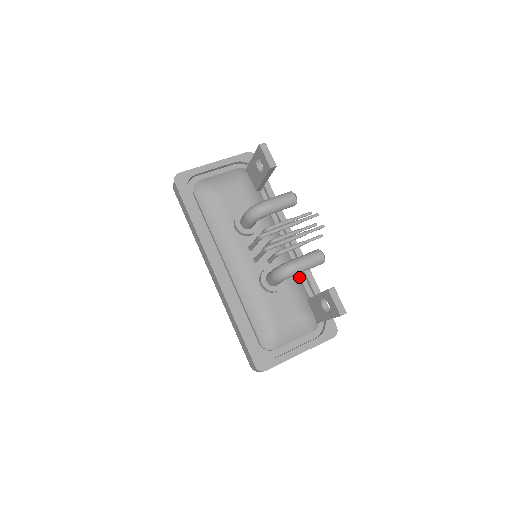
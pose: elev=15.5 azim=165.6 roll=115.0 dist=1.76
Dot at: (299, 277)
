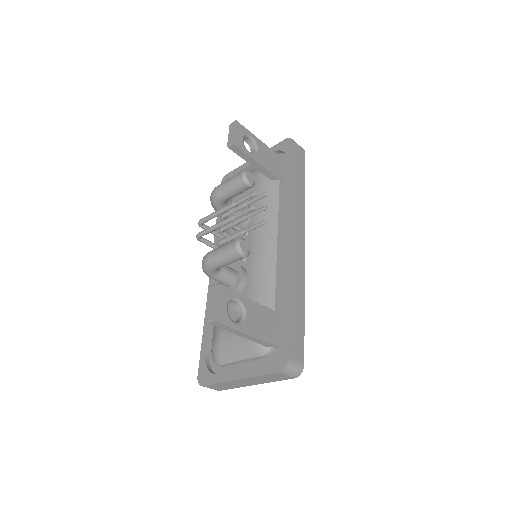
Dot at: (273, 283)
